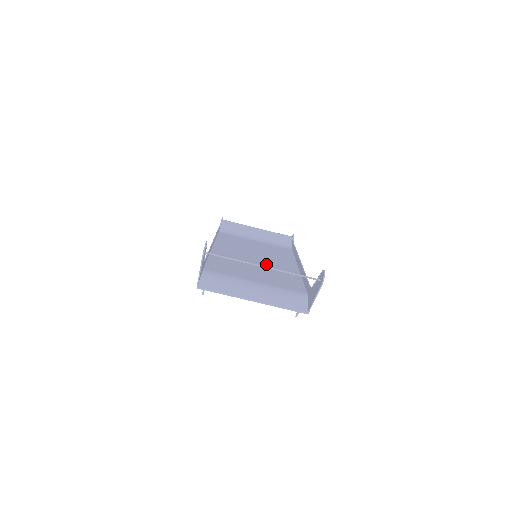
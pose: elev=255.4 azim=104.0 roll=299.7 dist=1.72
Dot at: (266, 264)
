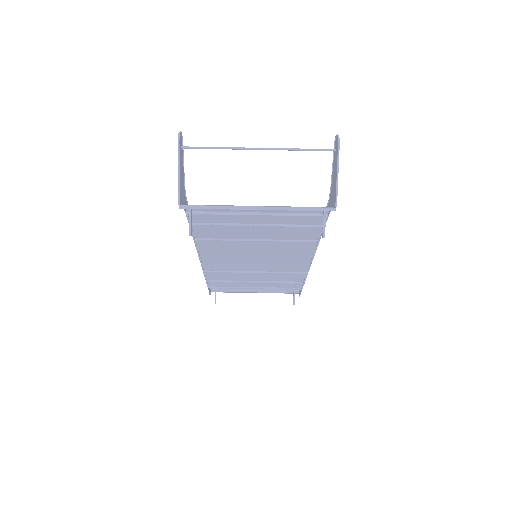
Dot at: (270, 249)
